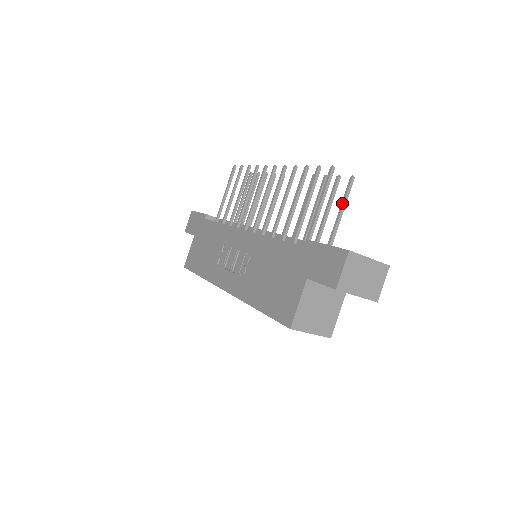
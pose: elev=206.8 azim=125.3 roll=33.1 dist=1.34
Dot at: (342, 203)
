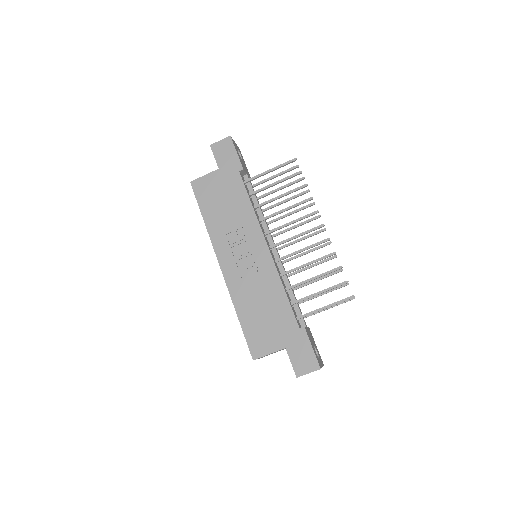
Dot at: (335, 305)
